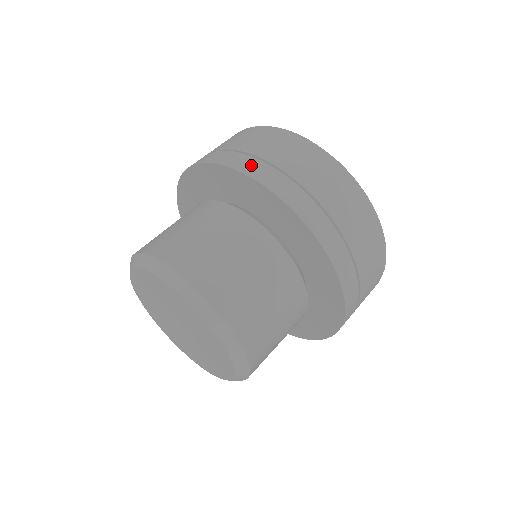
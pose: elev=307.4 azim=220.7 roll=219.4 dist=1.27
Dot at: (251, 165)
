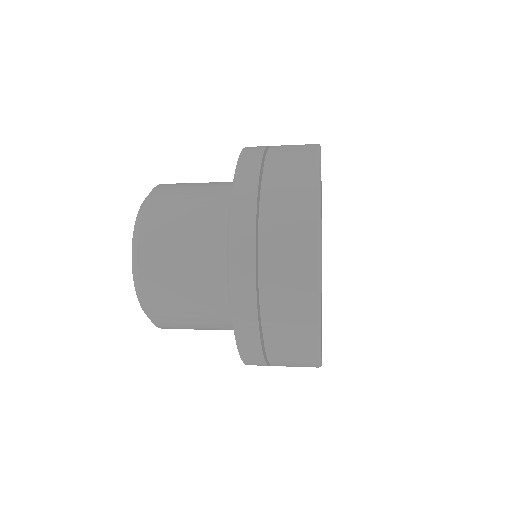
Dot at: (256, 147)
